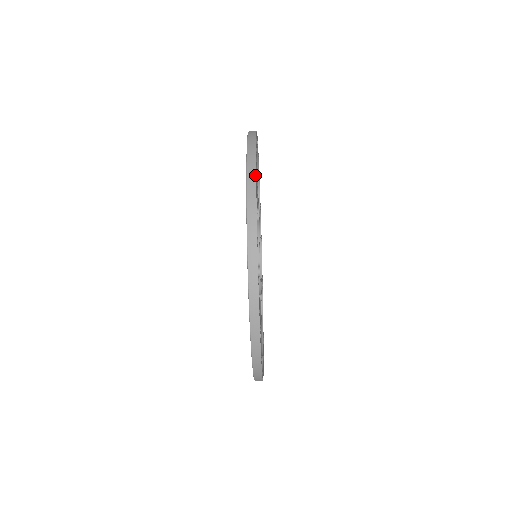
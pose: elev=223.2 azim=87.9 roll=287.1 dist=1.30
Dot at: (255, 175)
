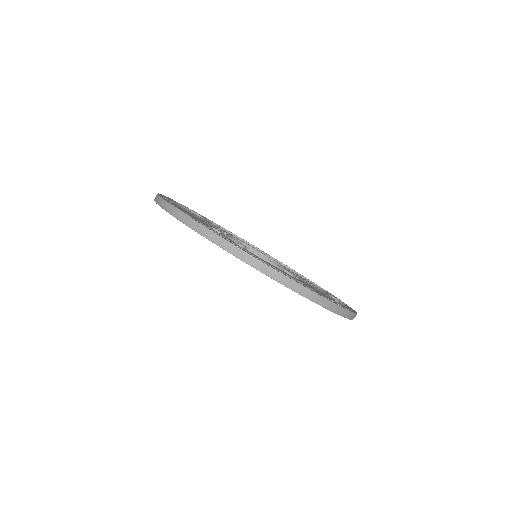
Dot at: (157, 194)
